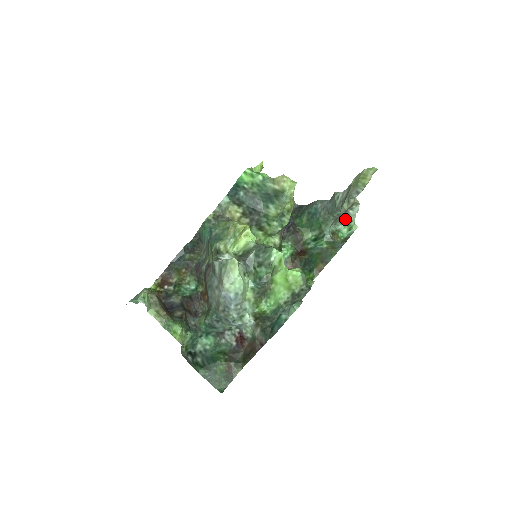
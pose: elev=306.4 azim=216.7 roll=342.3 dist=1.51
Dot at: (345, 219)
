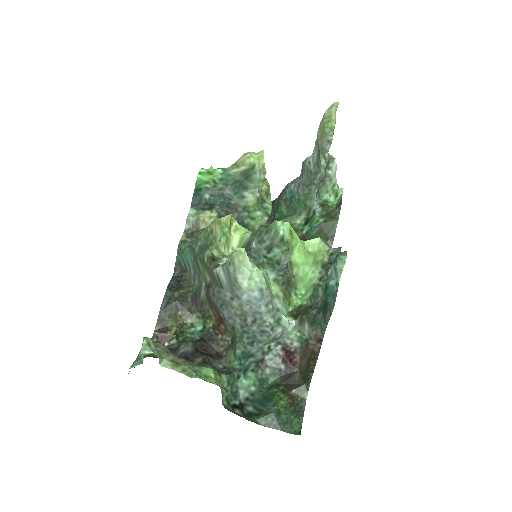
Dot at: (327, 184)
